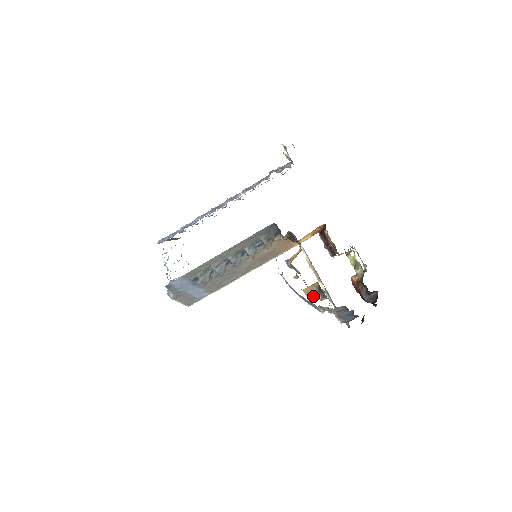
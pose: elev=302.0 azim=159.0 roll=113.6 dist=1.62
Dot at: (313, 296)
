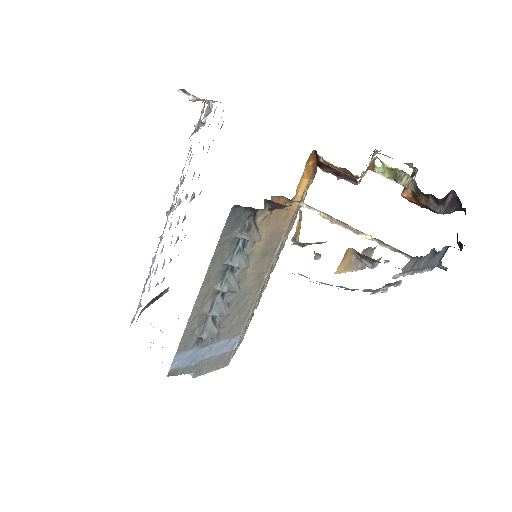
Dot at: (361, 264)
